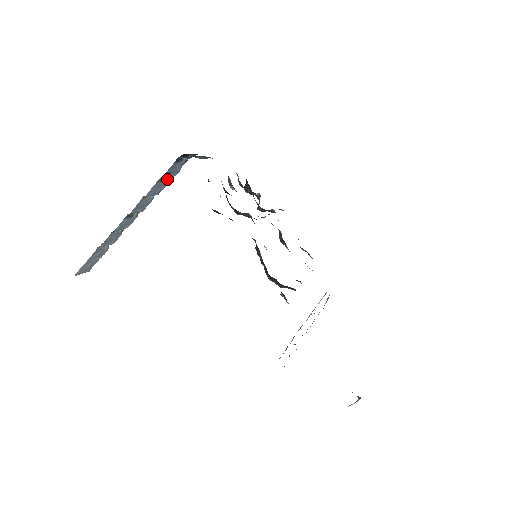
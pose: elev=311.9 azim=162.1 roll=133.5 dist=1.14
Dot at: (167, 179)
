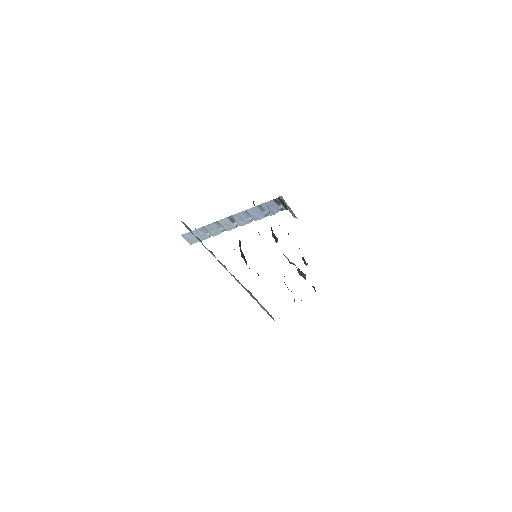
Dot at: (265, 213)
